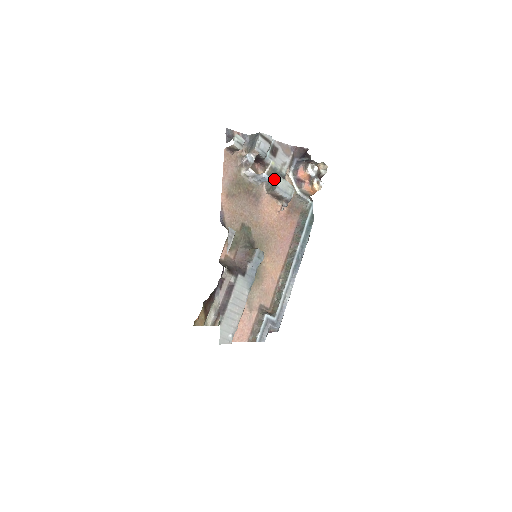
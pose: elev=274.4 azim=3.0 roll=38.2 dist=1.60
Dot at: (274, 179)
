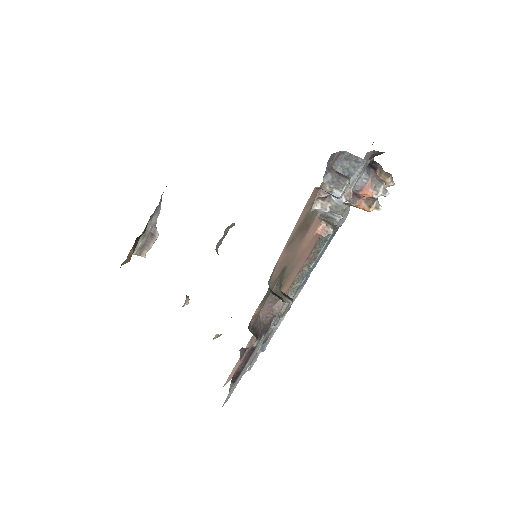
Dot at: (338, 205)
